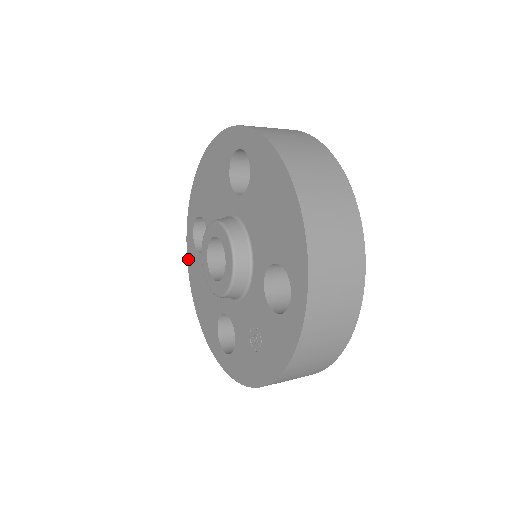
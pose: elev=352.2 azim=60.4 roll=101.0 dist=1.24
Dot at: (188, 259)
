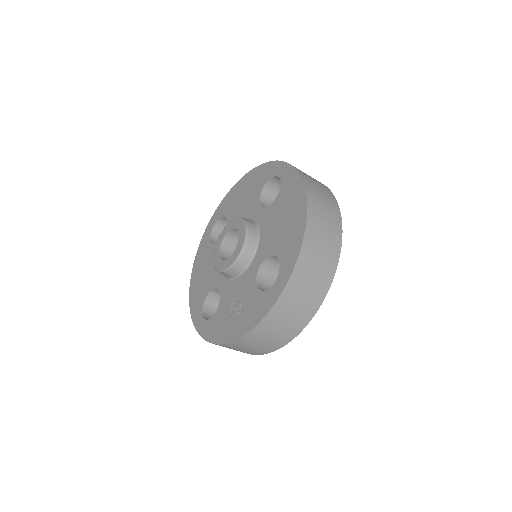
Dot at: (199, 246)
